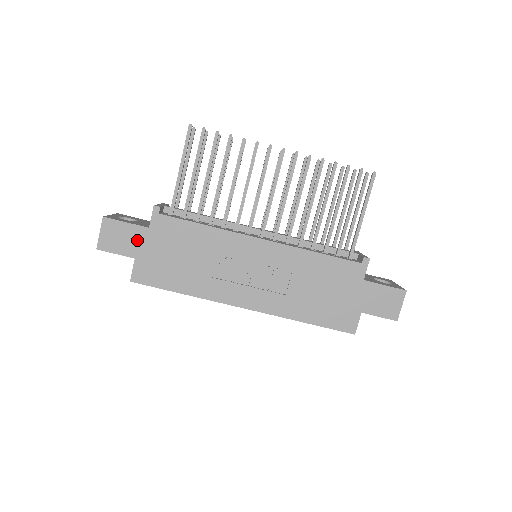
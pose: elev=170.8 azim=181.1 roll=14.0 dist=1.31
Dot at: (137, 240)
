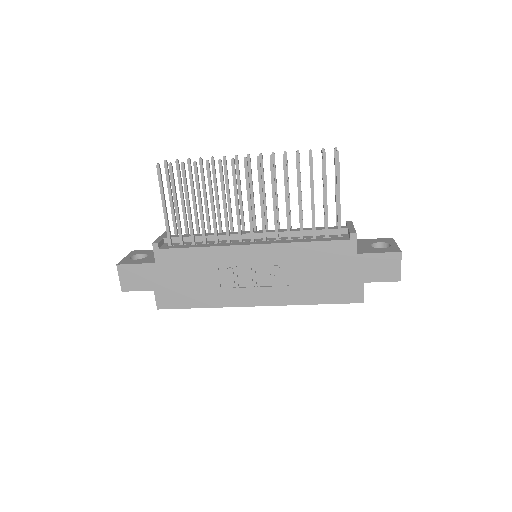
Dot at: (150, 275)
